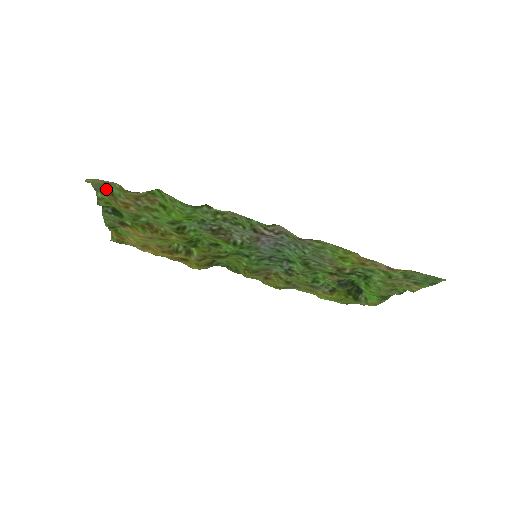
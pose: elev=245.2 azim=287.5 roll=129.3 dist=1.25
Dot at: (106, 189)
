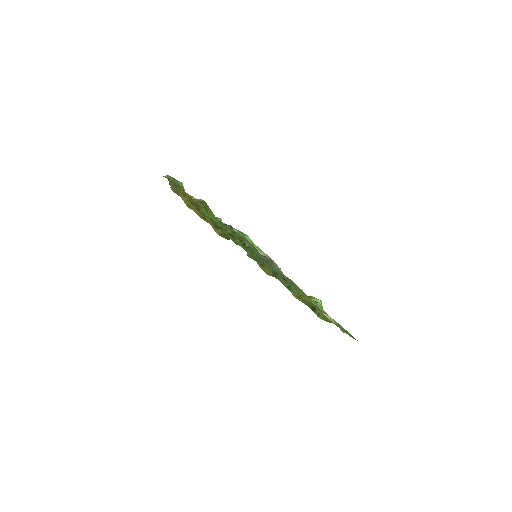
Dot at: (176, 180)
